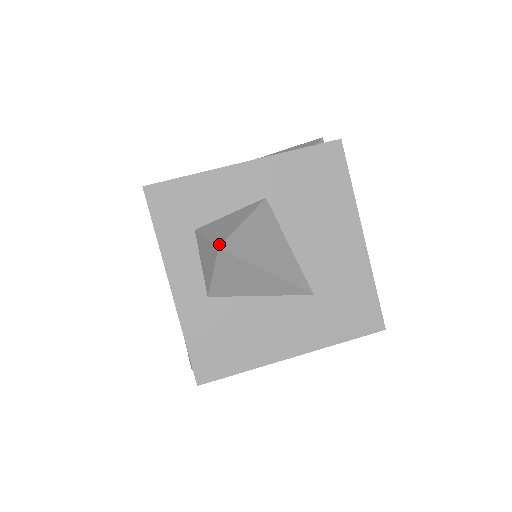
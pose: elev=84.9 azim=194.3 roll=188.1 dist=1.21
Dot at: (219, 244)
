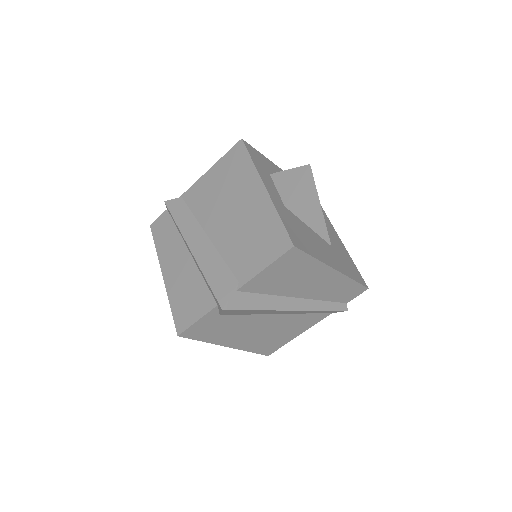
Dot at: (307, 165)
